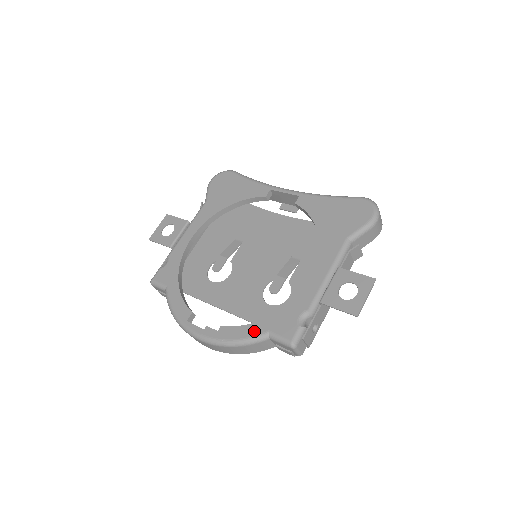
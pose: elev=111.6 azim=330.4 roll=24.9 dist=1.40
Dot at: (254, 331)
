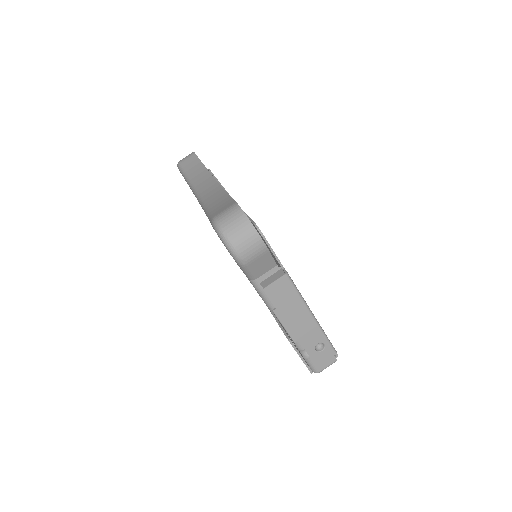
Dot at: occluded
